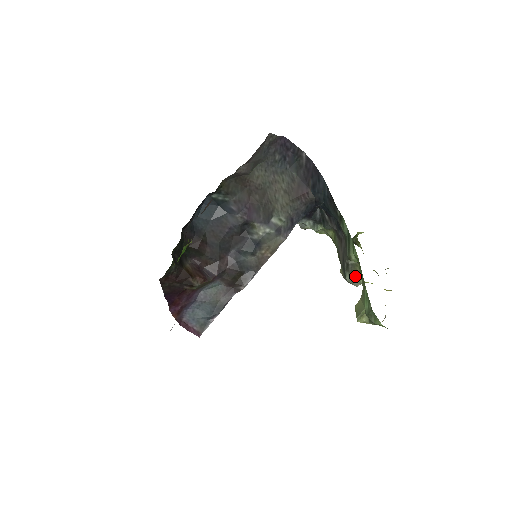
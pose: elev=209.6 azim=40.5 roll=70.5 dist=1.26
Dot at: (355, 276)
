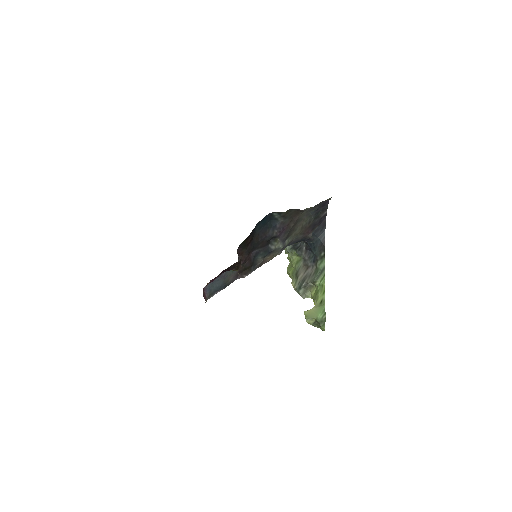
Dot at: (307, 292)
